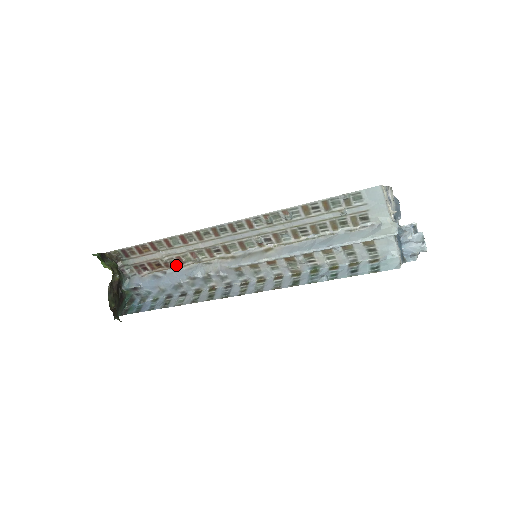
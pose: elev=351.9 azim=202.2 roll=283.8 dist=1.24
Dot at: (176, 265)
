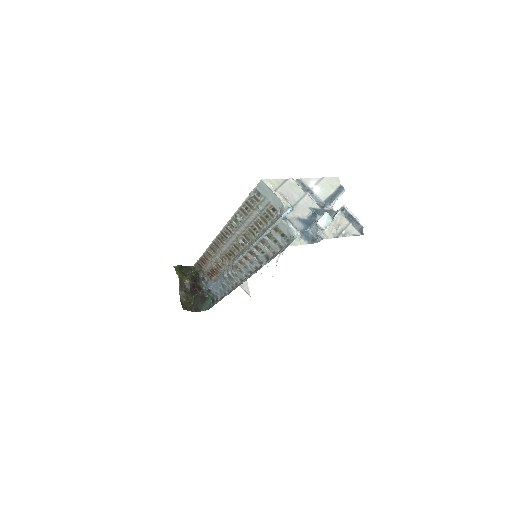
Dot at: (220, 270)
